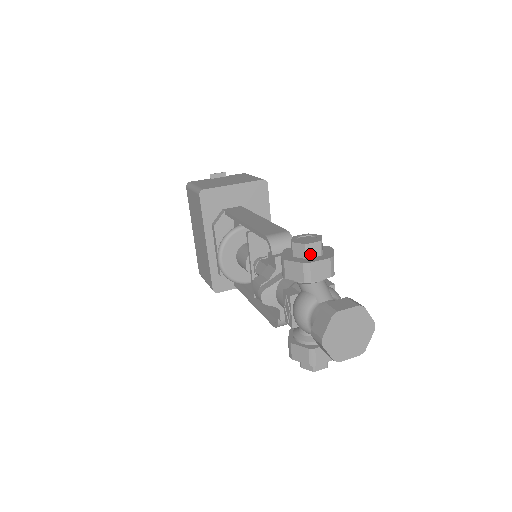
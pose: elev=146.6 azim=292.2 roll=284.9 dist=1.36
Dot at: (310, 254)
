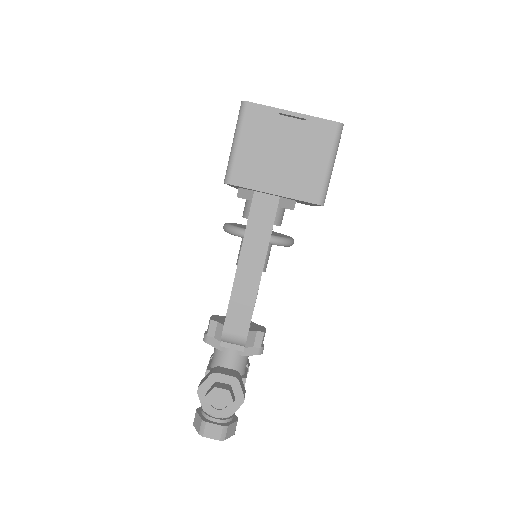
Dot at: occluded
